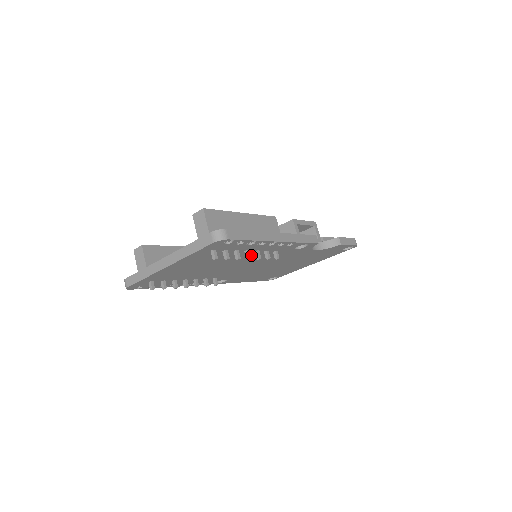
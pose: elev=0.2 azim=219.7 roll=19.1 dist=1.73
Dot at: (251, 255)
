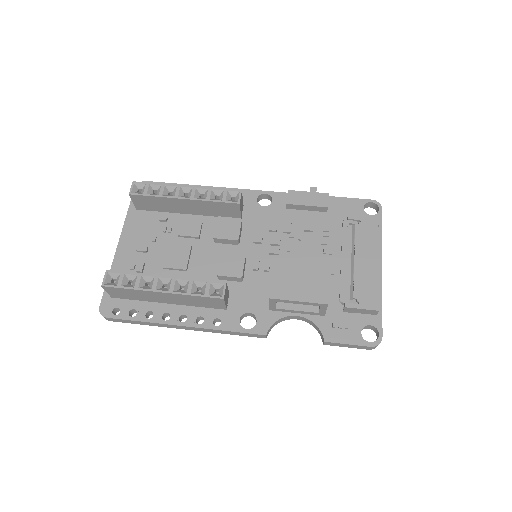
Dot at: occluded
